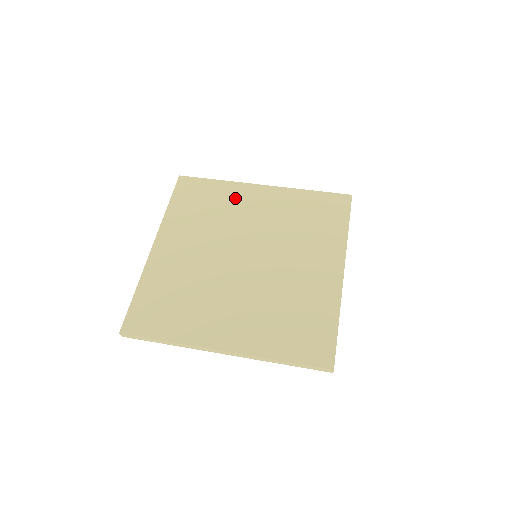
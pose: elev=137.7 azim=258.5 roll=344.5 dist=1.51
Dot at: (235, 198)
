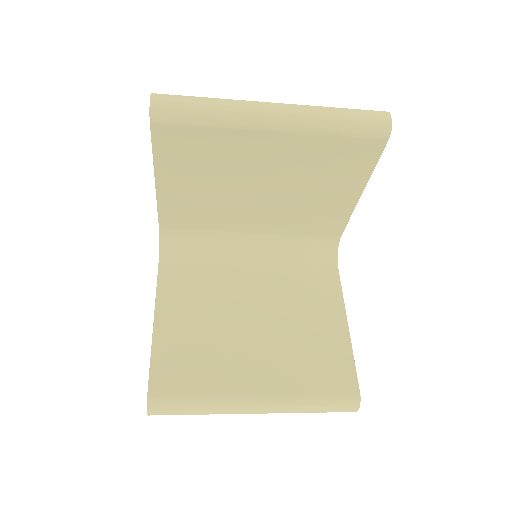
Dot at: occluded
